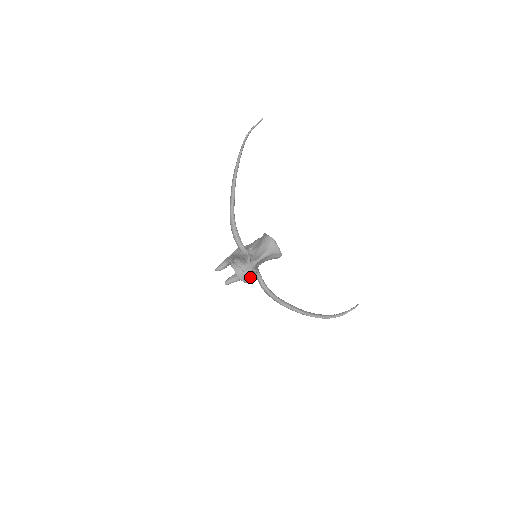
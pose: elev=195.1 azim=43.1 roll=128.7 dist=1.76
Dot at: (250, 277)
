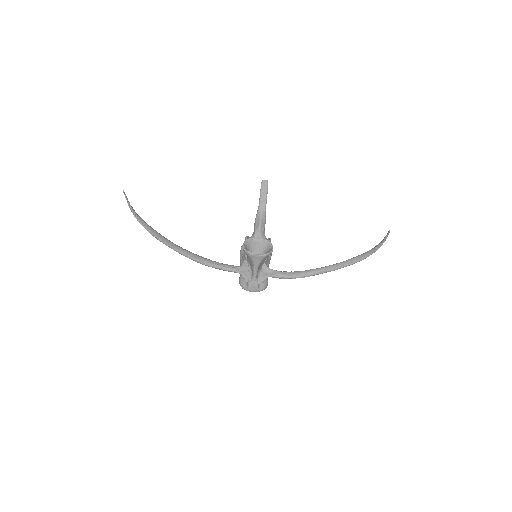
Dot at: (262, 288)
